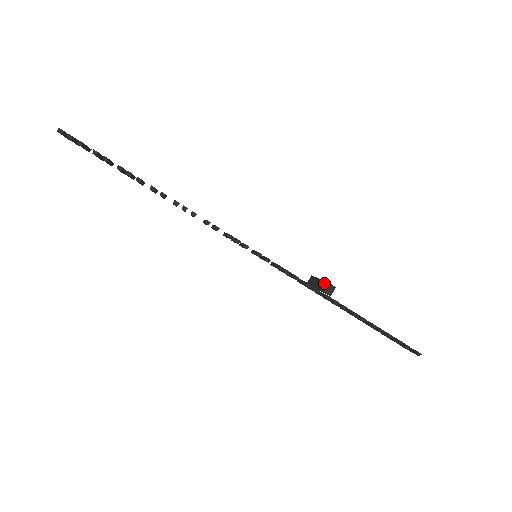
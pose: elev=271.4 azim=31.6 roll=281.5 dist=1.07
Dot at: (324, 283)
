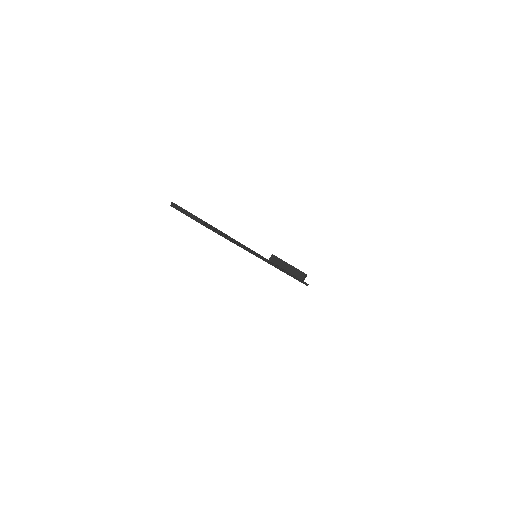
Dot at: (299, 272)
